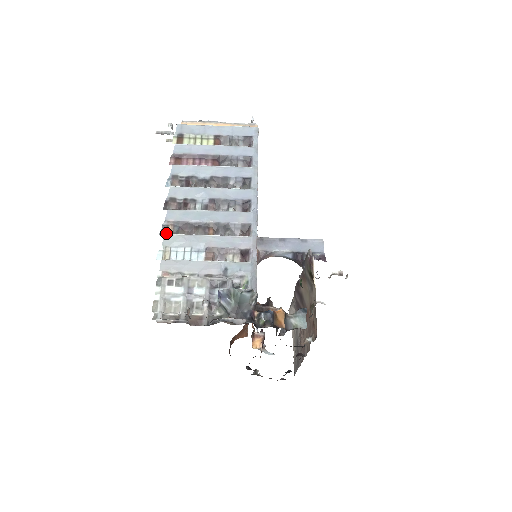
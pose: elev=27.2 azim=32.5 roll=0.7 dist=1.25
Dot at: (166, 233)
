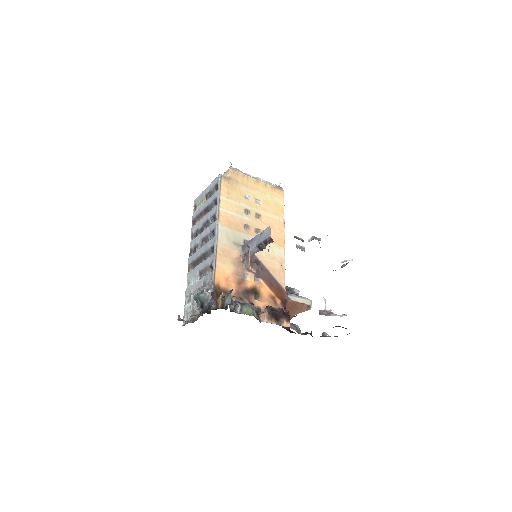
Dot at: occluded
